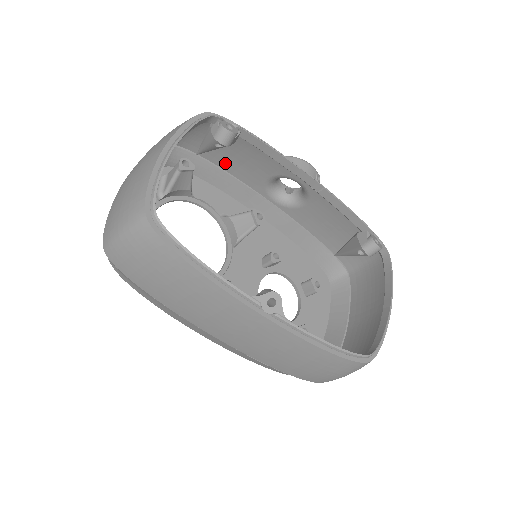
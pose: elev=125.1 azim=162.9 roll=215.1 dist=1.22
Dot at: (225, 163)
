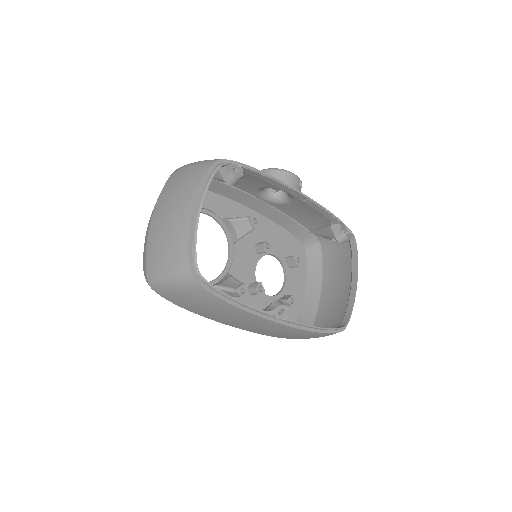
Dot at: occluded
